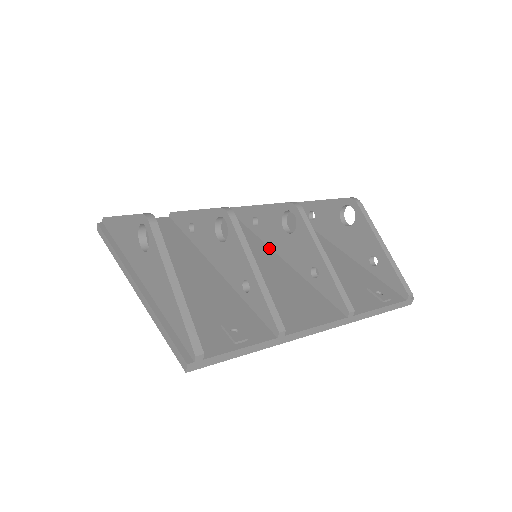
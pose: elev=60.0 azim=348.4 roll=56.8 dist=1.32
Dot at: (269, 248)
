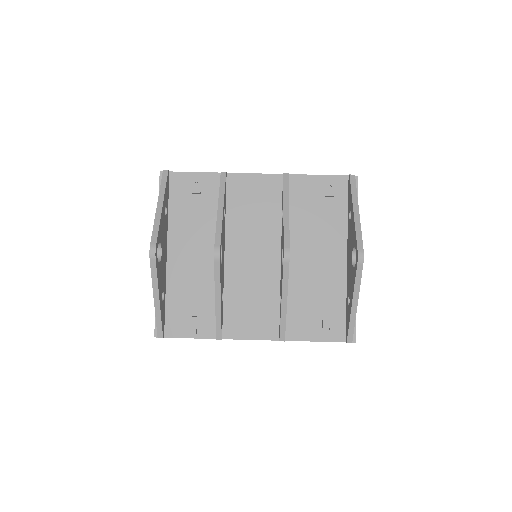
Dot at: (280, 243)
